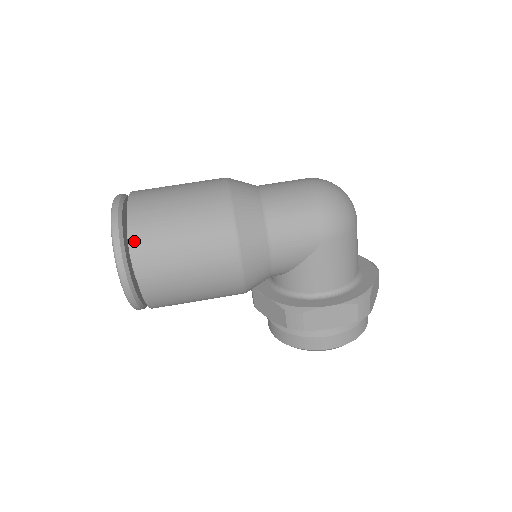
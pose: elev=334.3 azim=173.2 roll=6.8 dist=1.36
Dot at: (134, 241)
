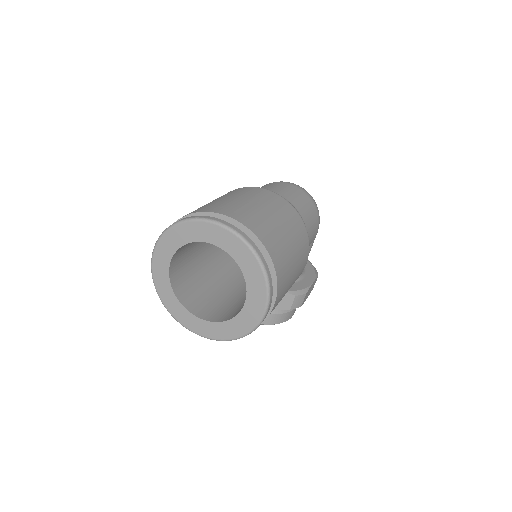
Dot at: (277, 268)
